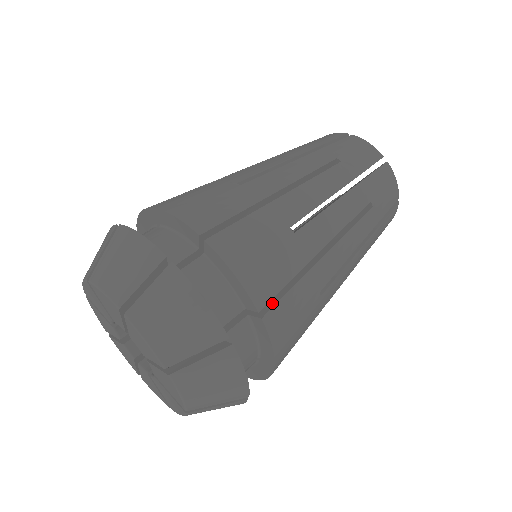
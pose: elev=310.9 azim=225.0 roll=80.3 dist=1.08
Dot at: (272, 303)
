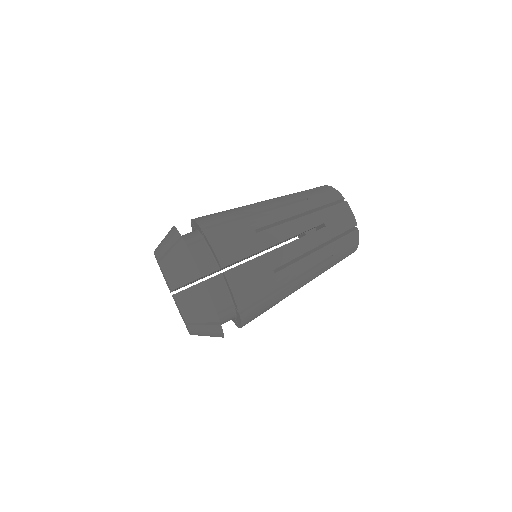
Dot at: (248, 306)
